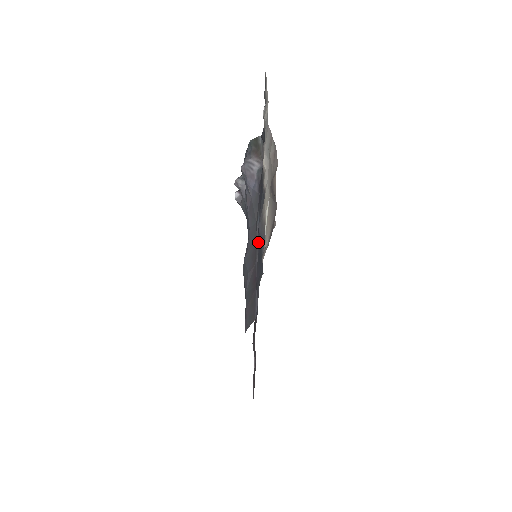
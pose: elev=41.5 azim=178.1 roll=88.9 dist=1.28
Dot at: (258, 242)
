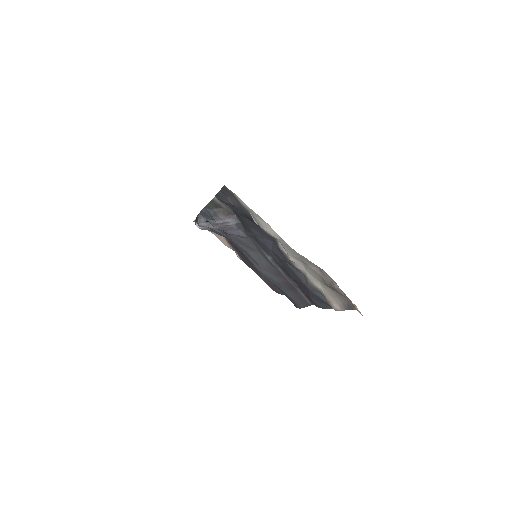
Dot at: (309, 292)
